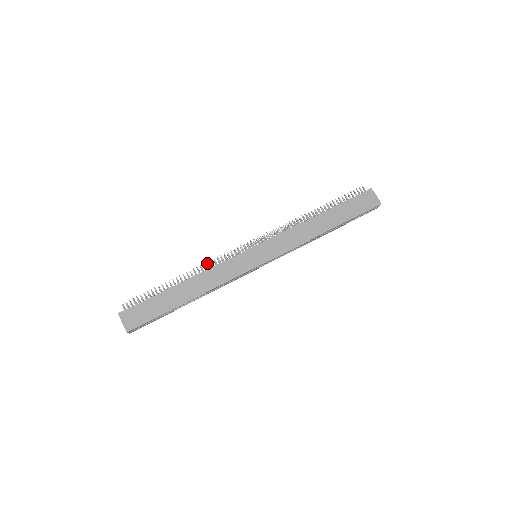
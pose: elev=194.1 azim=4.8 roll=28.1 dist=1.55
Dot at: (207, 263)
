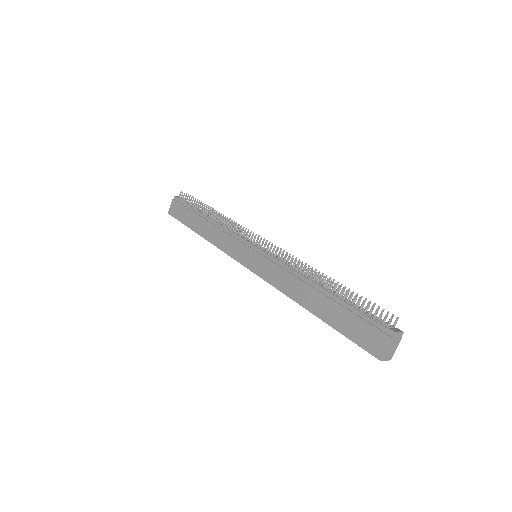
Dot at: (227, 220)
